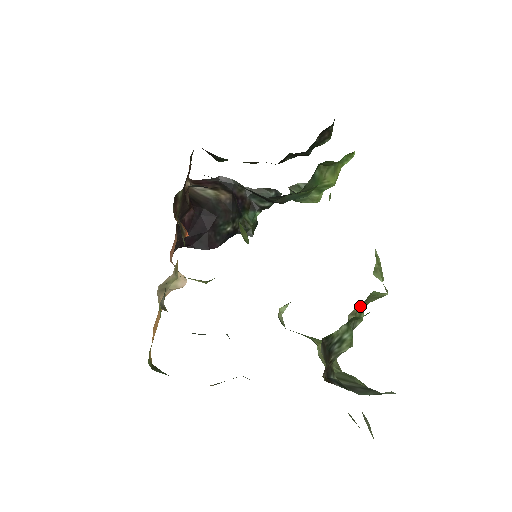
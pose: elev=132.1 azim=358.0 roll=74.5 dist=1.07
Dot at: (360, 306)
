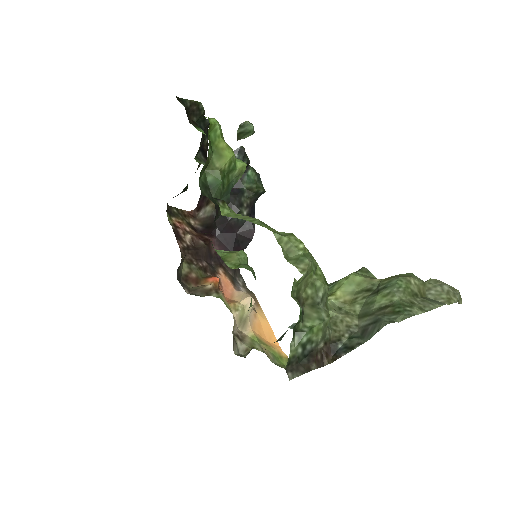
Dot at: (305, 288)
